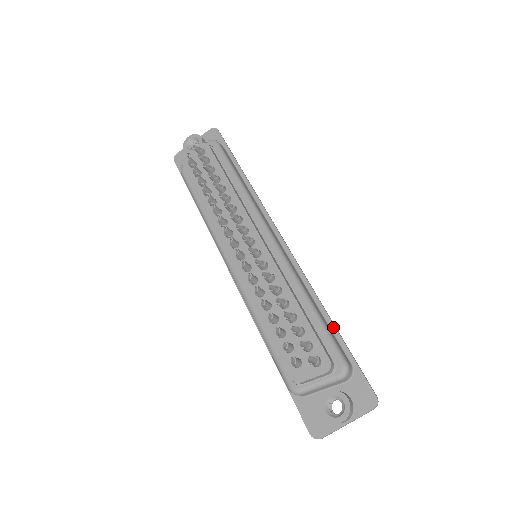
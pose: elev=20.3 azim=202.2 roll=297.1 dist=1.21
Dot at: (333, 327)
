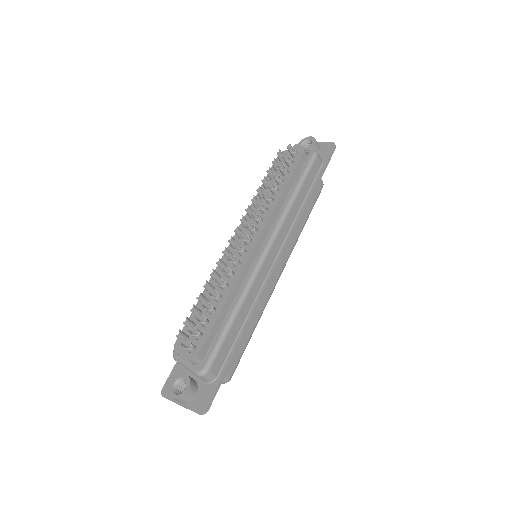
Dot at: (236, 344)
